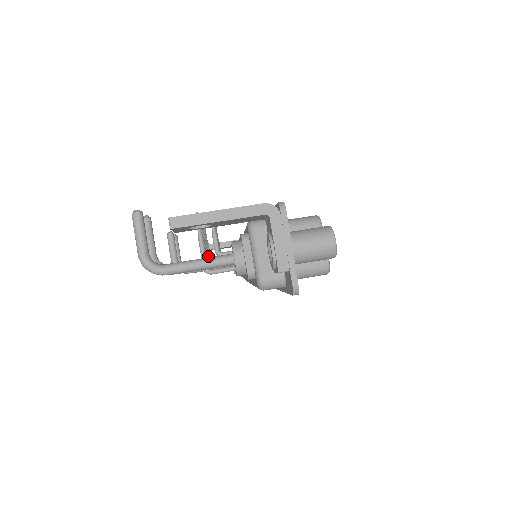
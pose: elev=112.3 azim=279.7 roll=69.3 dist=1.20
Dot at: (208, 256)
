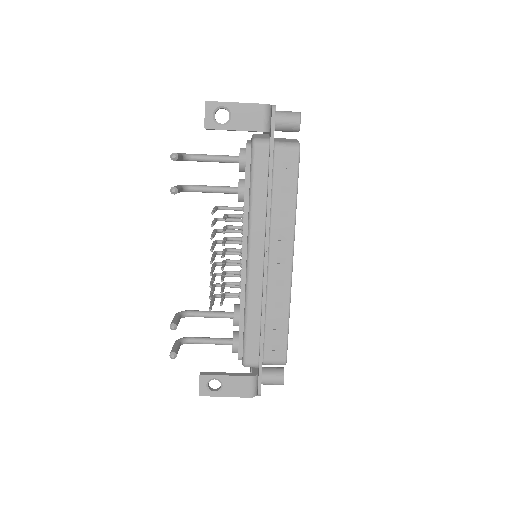
Dot at: (215, 256)
